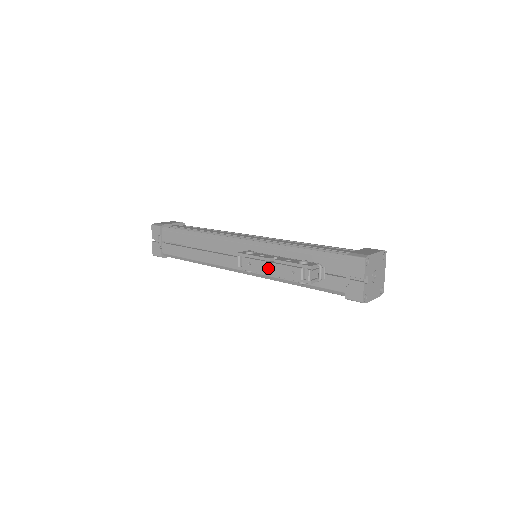
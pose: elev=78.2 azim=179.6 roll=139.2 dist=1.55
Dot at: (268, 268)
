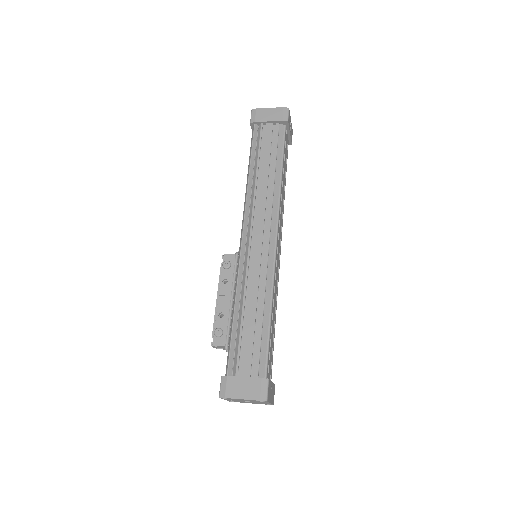
Dot at: occluded
